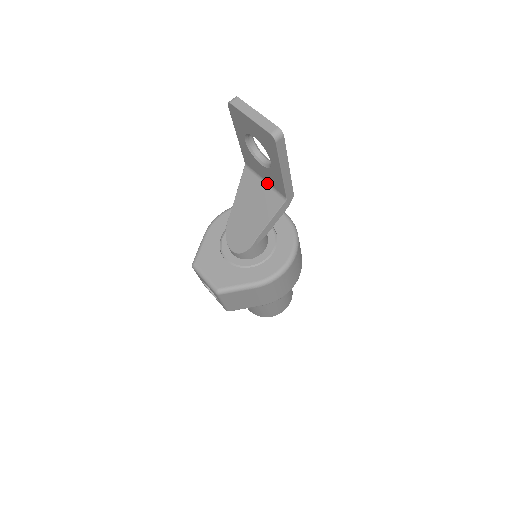
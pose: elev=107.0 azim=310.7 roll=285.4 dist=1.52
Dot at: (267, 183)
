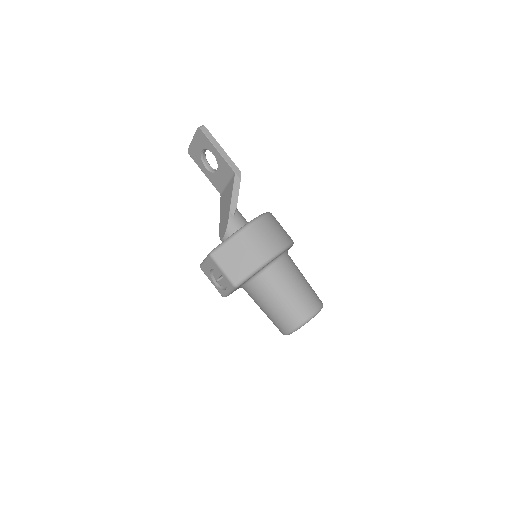
Dot at: (228, 183)
